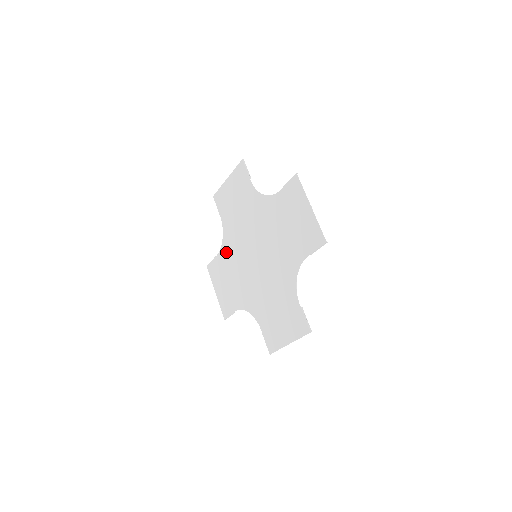
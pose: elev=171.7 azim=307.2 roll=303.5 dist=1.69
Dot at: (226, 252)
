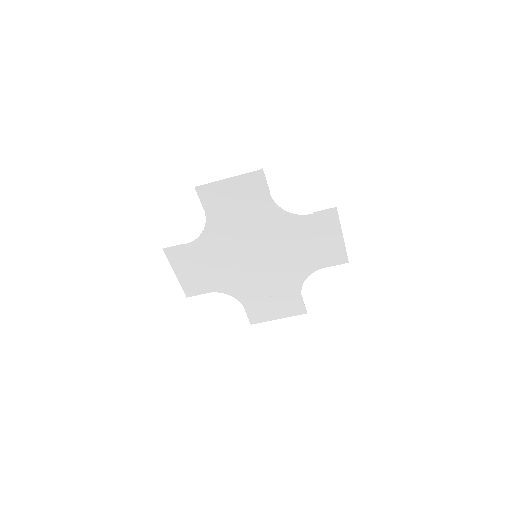
Dot at: (206, 244)
